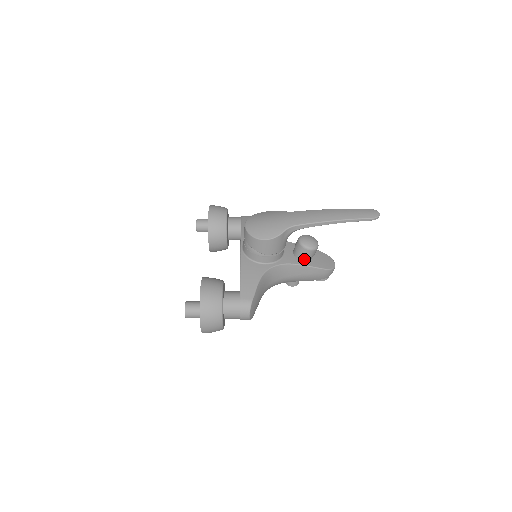
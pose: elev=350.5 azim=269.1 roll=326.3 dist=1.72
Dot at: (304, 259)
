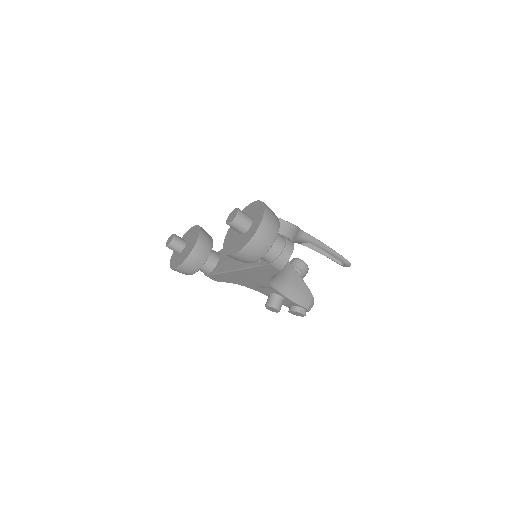
Dot at: (299, 274)
